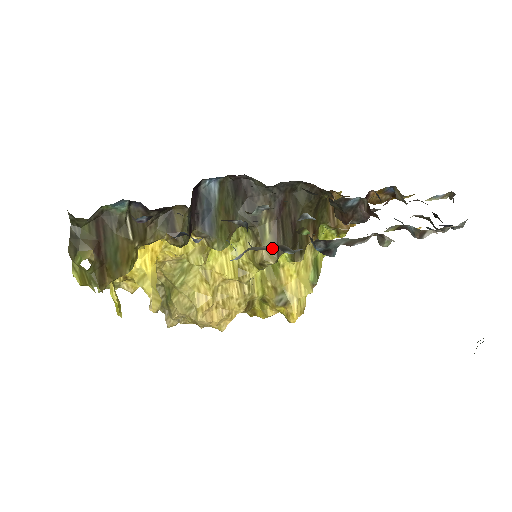
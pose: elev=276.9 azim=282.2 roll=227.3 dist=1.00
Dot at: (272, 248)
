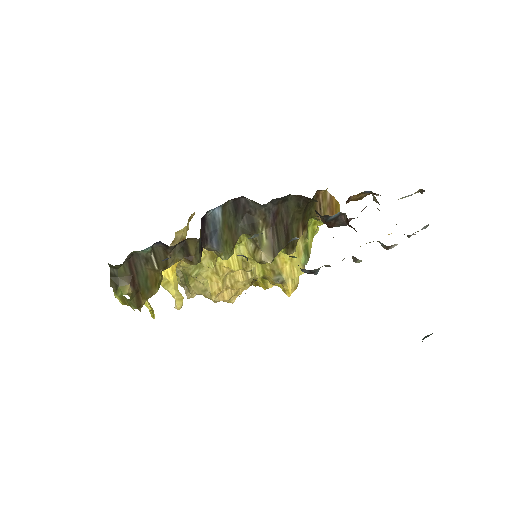
Dot at: occluded
